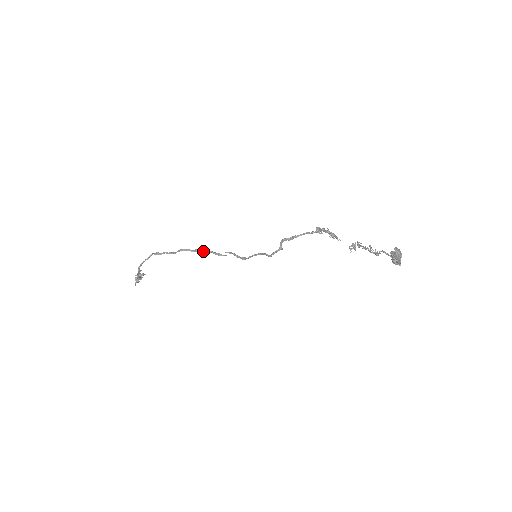
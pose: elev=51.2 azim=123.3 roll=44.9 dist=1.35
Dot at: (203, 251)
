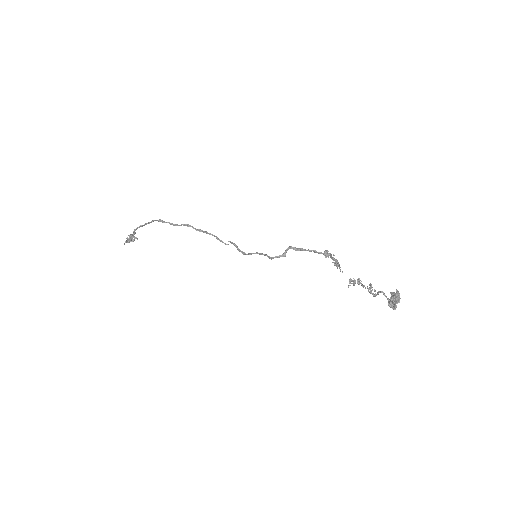
Dot at: (207, 233)
